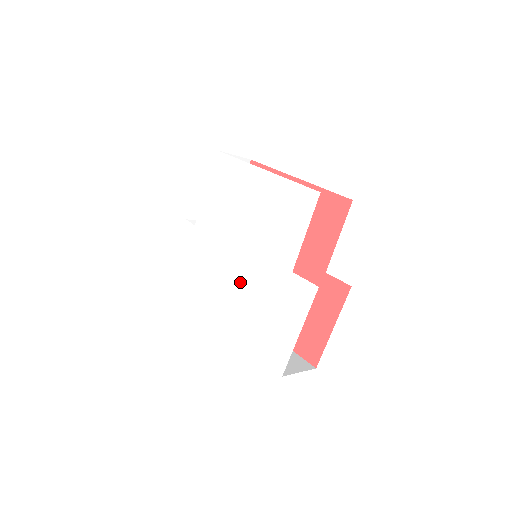
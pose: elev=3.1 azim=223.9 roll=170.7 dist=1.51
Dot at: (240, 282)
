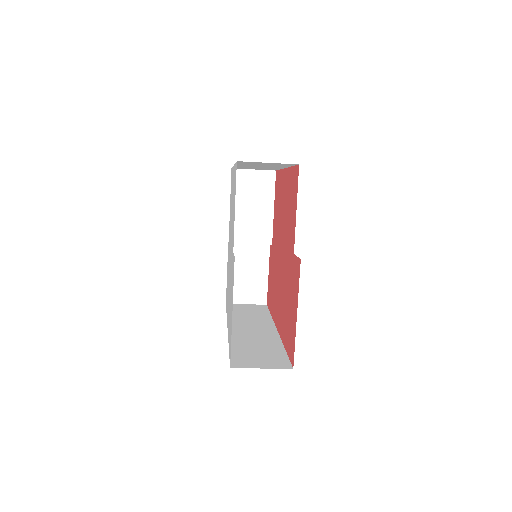
Dot at: occluded
